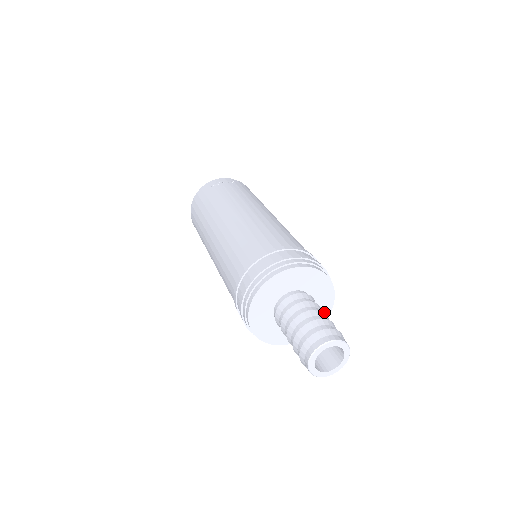
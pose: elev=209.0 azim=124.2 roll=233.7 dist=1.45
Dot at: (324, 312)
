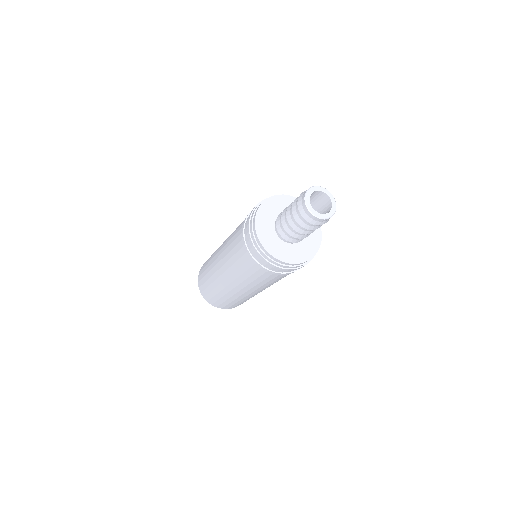
Dot at: (314, 246)
